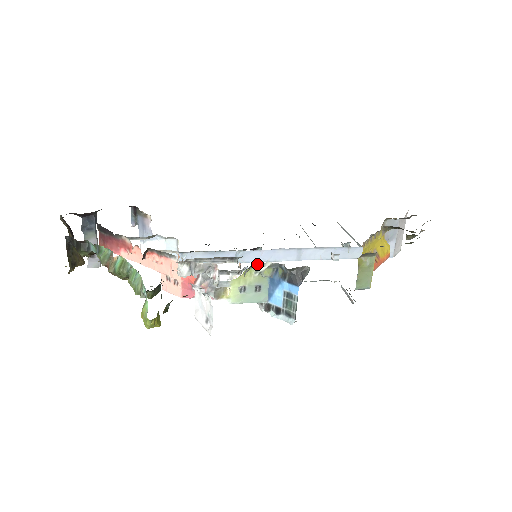
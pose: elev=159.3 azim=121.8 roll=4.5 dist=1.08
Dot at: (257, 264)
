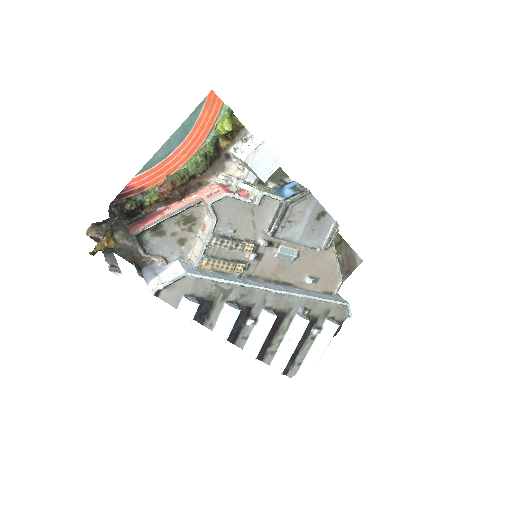
Dot at: (263, 184)
